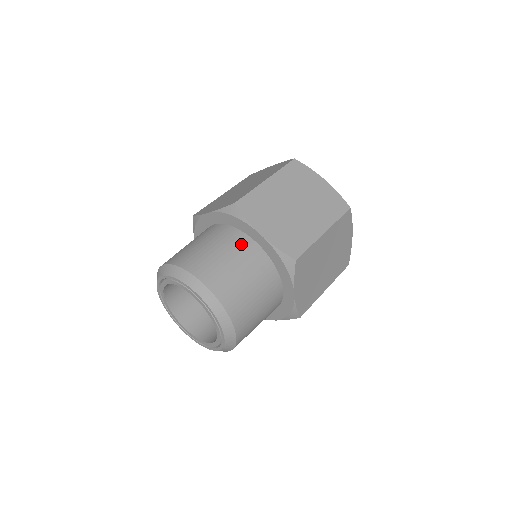
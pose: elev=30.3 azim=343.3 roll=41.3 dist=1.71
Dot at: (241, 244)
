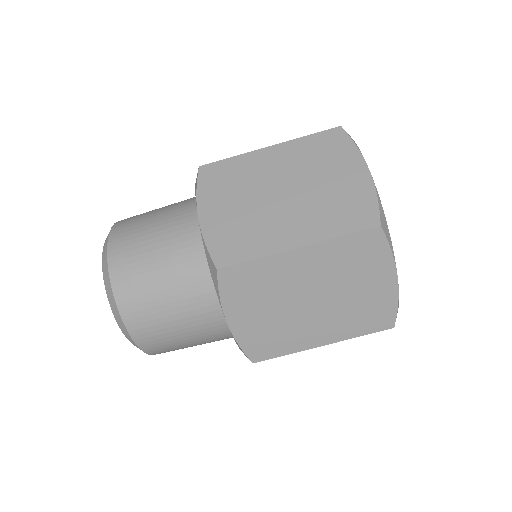
Dot at: occluded
